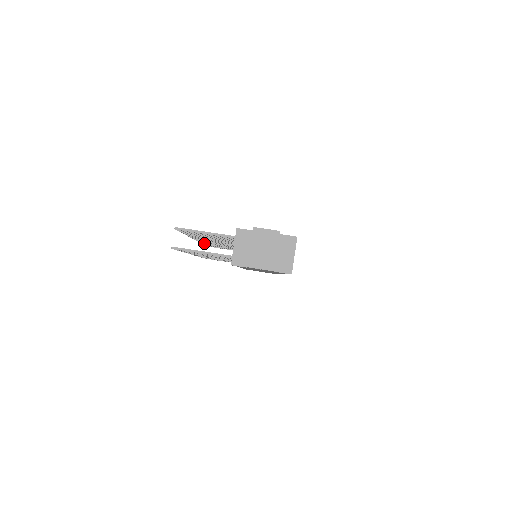
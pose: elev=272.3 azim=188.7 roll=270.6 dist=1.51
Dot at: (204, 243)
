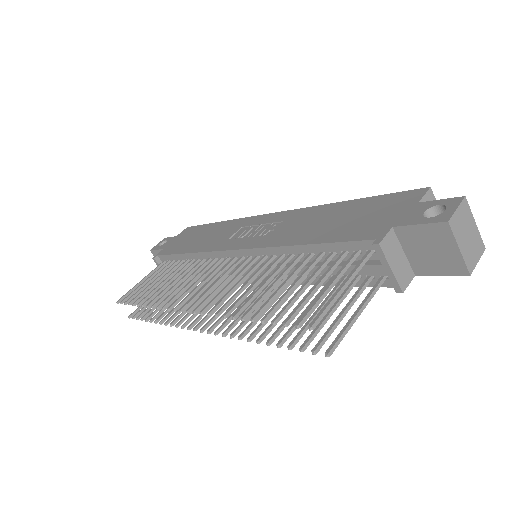
Dot at: occluded
